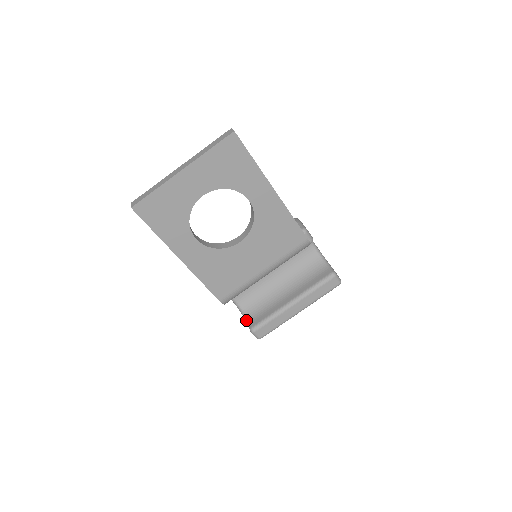
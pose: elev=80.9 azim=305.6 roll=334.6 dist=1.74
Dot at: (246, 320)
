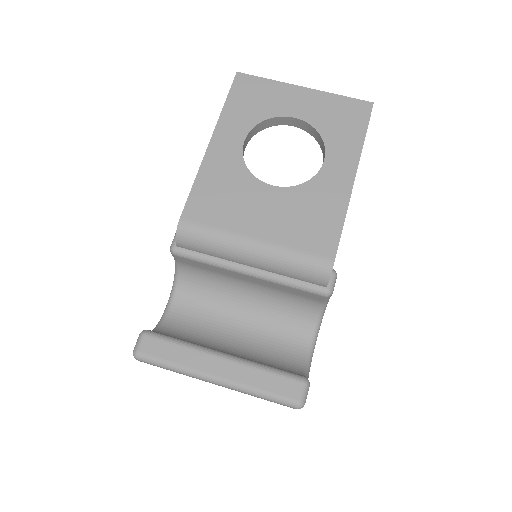
Dot at: occluded
